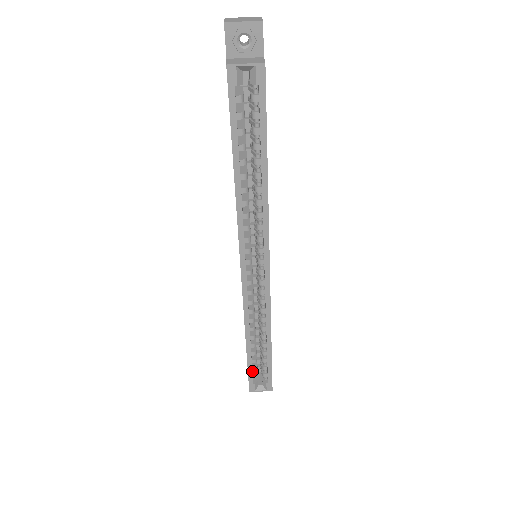
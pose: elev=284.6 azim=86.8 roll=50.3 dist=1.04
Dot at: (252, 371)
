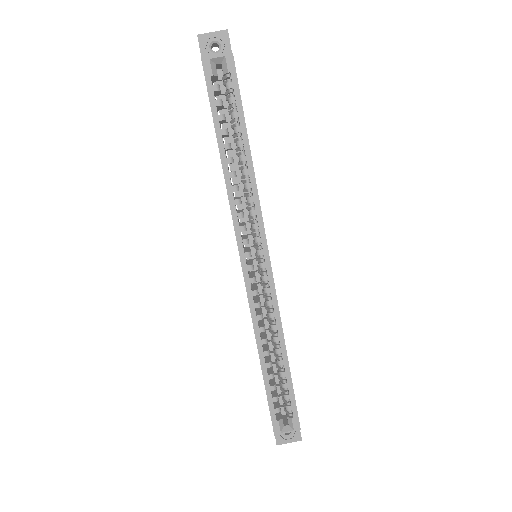
Dot at: (273, 406)
